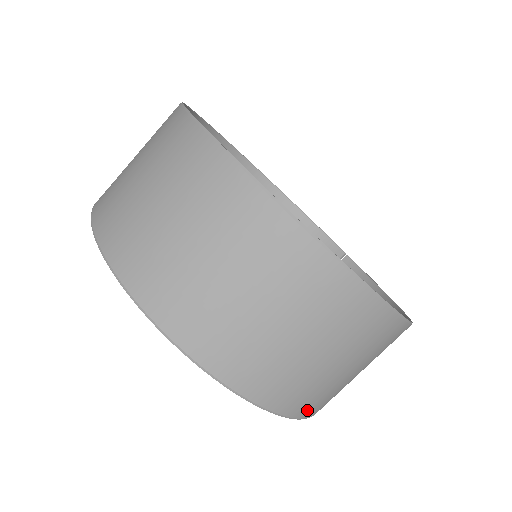
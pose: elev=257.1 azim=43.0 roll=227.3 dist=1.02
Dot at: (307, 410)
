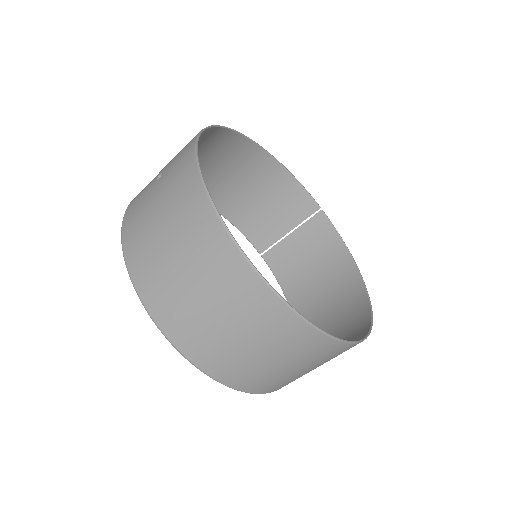
Dot at: occluded
